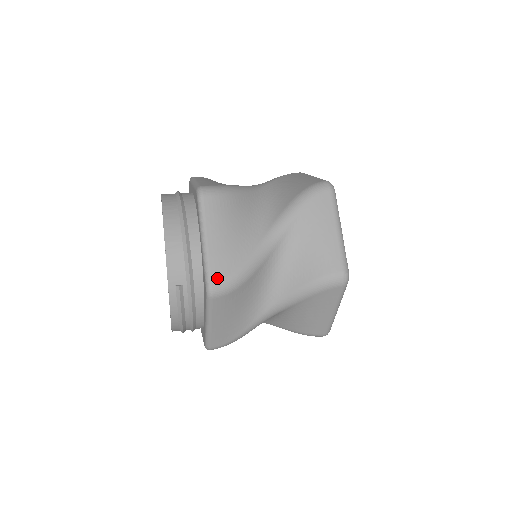
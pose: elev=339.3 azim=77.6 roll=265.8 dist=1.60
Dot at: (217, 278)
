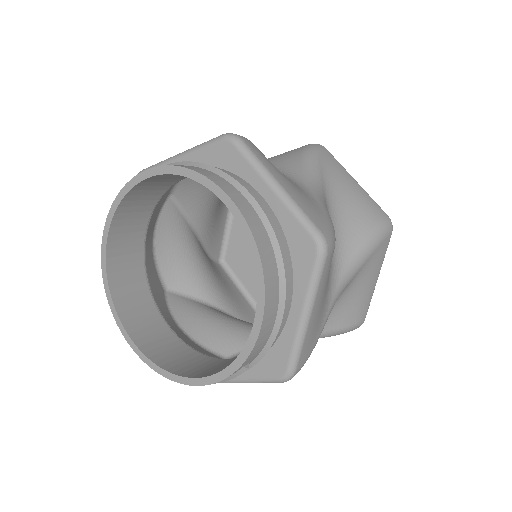
Dot at: (301, 364)
